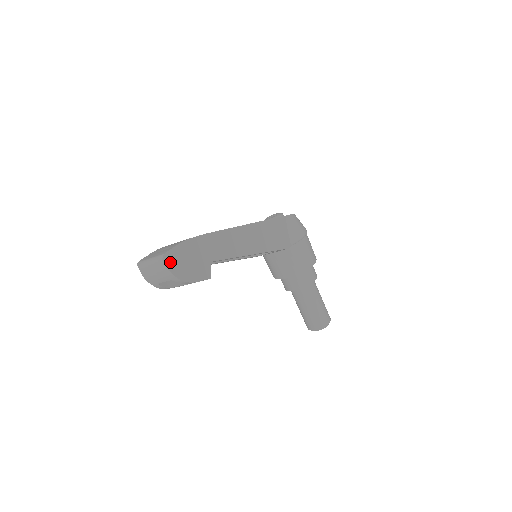
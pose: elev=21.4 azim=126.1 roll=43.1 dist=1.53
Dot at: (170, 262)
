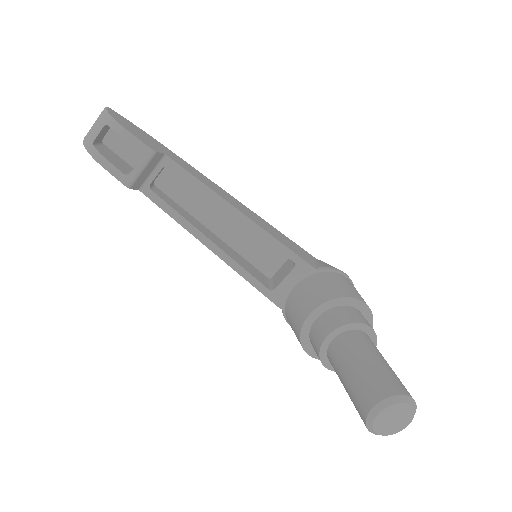
Dot at: (113, 113)
